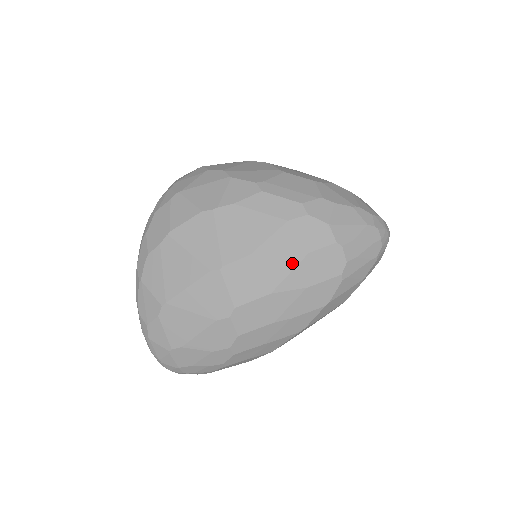
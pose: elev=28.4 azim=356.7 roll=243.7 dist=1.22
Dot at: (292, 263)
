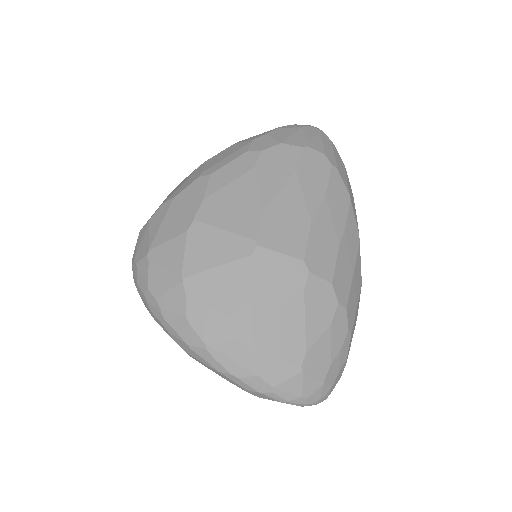
Dot at: (295, 188)
